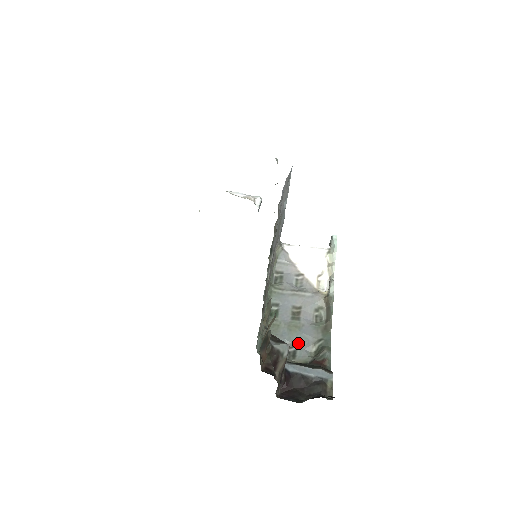
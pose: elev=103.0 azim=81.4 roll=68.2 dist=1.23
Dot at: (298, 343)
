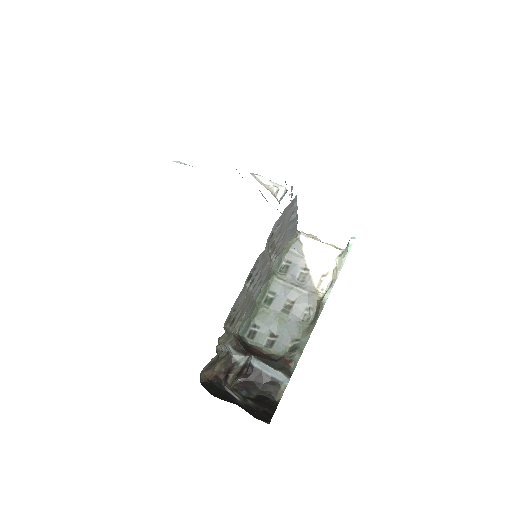
Dot at: (279, 335)
